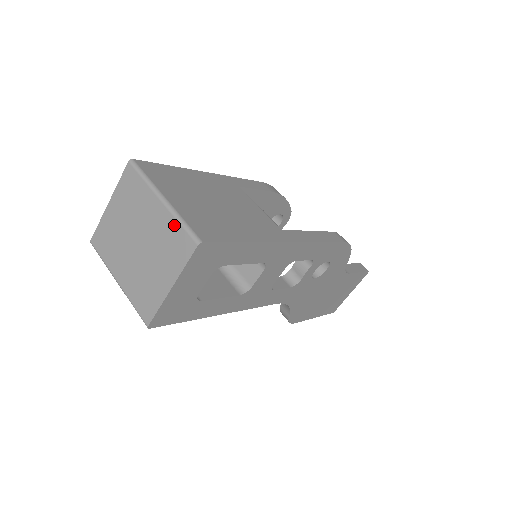
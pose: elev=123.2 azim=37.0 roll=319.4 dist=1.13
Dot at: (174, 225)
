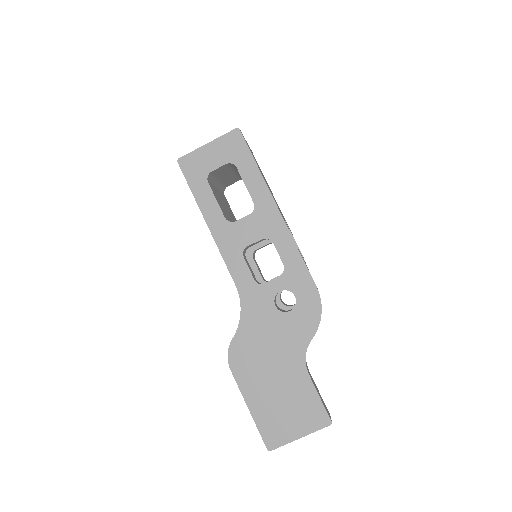
Dot at: occluded
